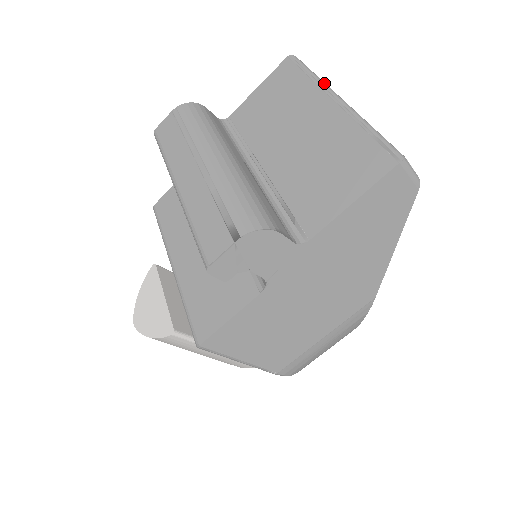
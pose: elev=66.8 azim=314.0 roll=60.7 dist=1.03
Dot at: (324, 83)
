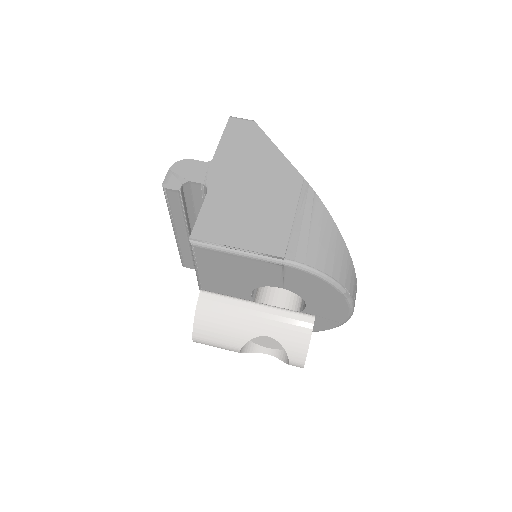
Dot at: occluded
